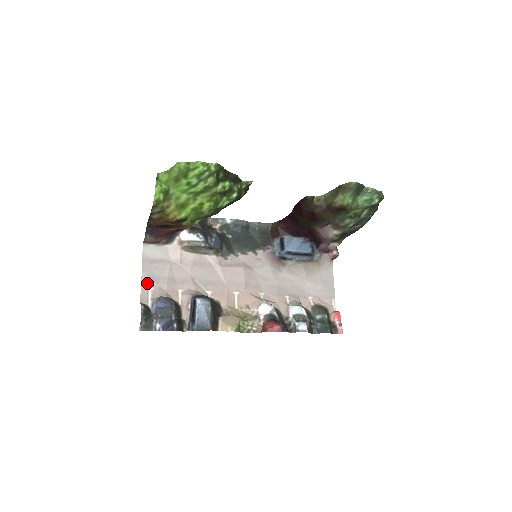
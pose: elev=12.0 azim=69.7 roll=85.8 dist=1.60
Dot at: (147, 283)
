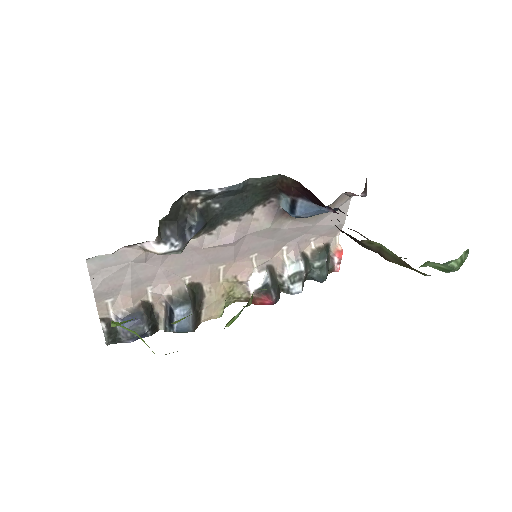
Dot at: (103, 297)
